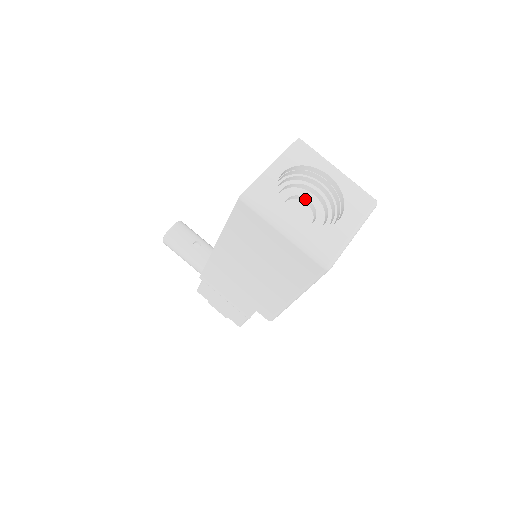
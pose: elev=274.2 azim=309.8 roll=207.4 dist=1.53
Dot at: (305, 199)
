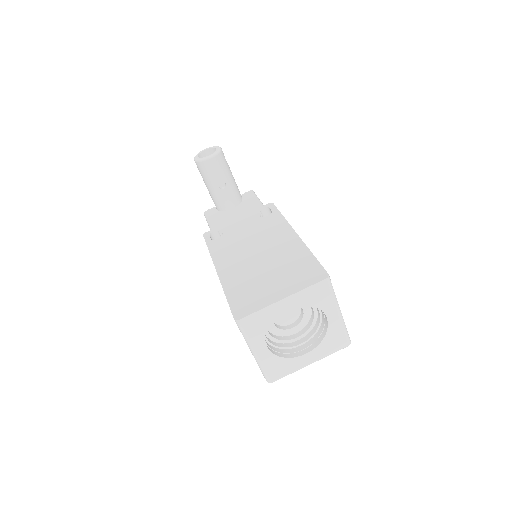
Dot at: (301, 306)
